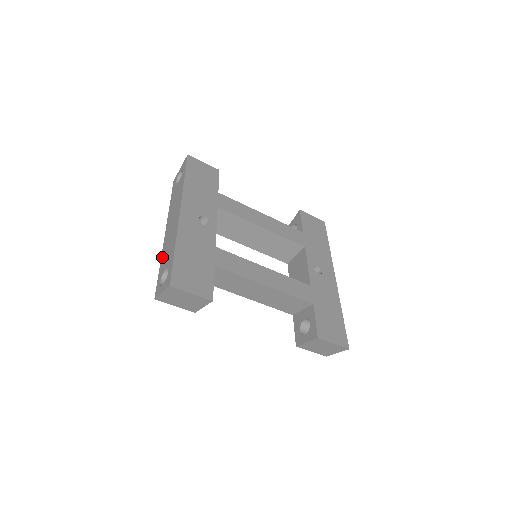
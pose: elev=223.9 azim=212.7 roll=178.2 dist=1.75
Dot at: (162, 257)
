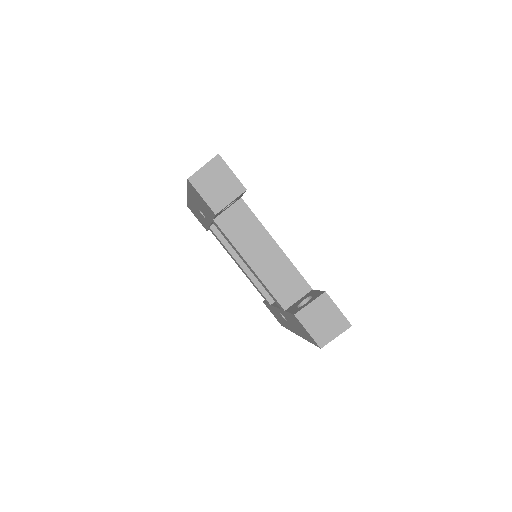
Dot at: occluded
